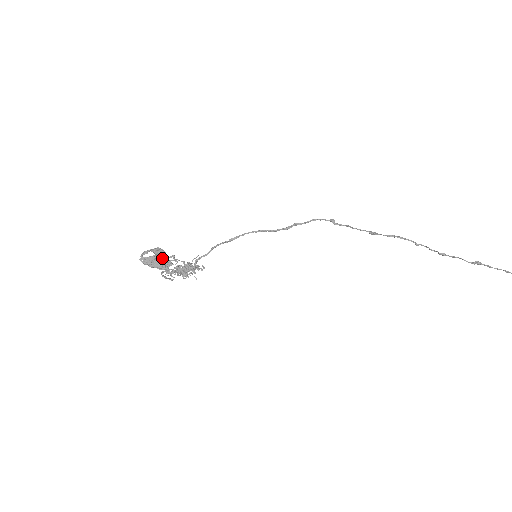
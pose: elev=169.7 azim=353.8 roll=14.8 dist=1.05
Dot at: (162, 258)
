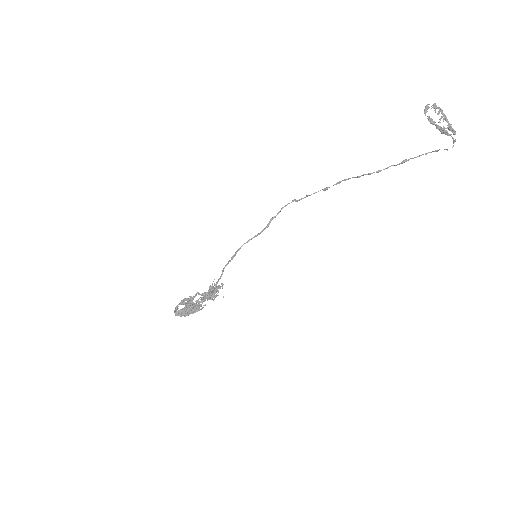
Dot at: occluded
